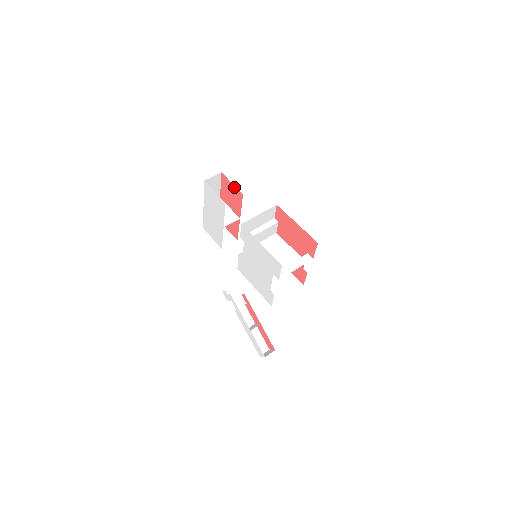
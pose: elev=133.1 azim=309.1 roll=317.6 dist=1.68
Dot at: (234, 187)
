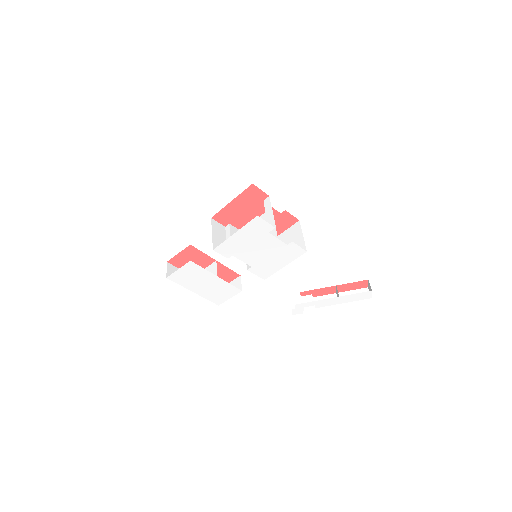
Dot at: (182, 253)
